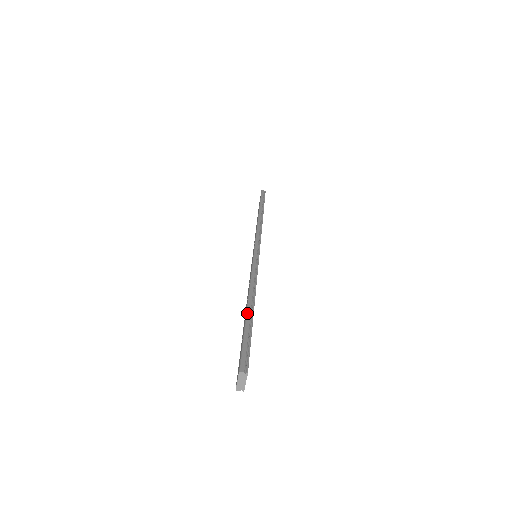
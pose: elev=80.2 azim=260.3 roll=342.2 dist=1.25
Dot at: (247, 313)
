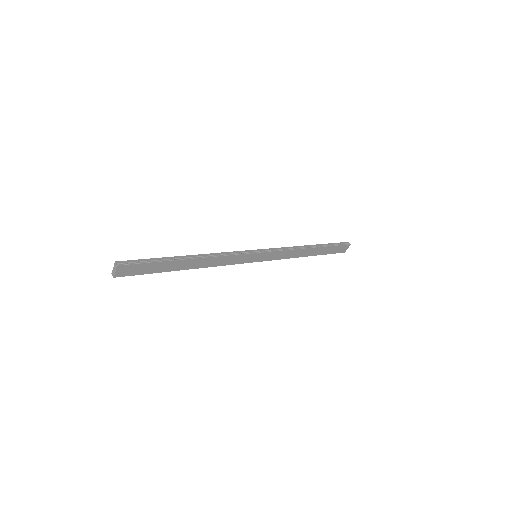
Dot at: (176, 256)
